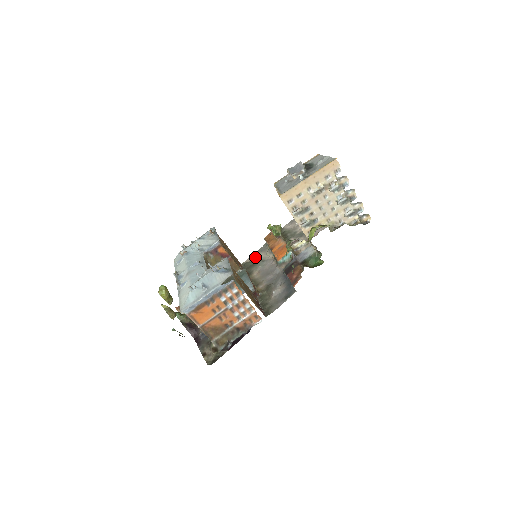
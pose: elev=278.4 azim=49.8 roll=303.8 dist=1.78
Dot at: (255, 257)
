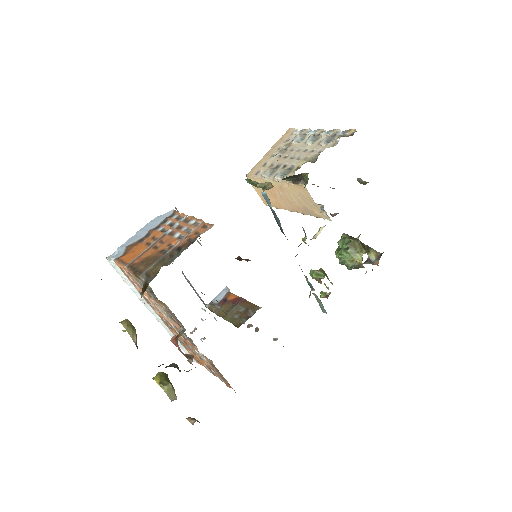
Dot at: occluded
